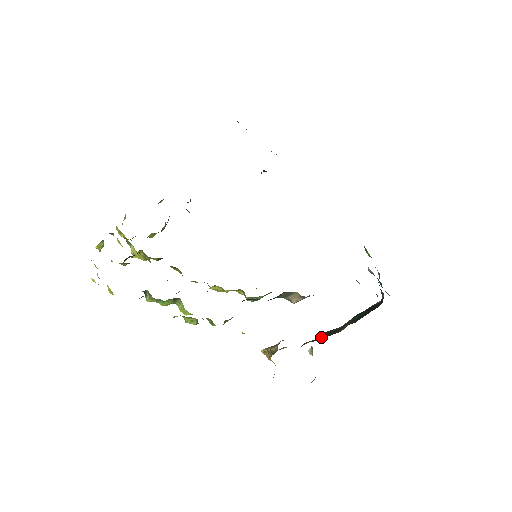
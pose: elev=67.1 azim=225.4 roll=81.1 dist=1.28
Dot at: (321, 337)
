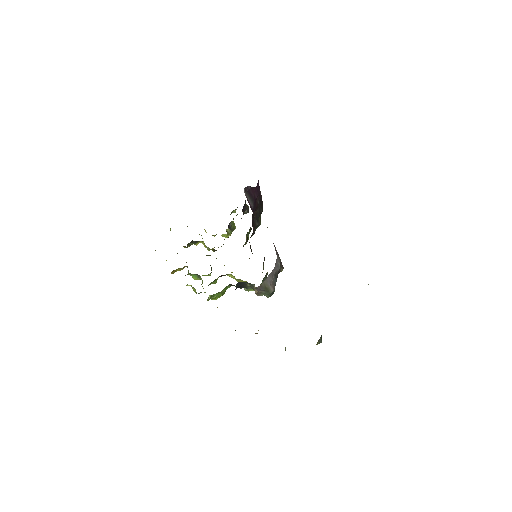
Dot at: occluded
